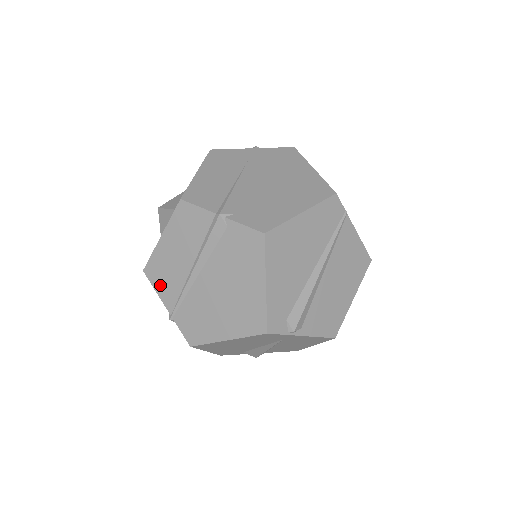
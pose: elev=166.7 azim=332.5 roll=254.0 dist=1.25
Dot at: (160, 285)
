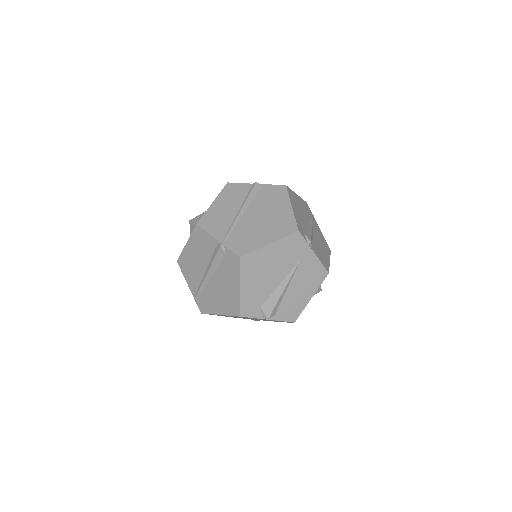
Dot at: (212, 228)
